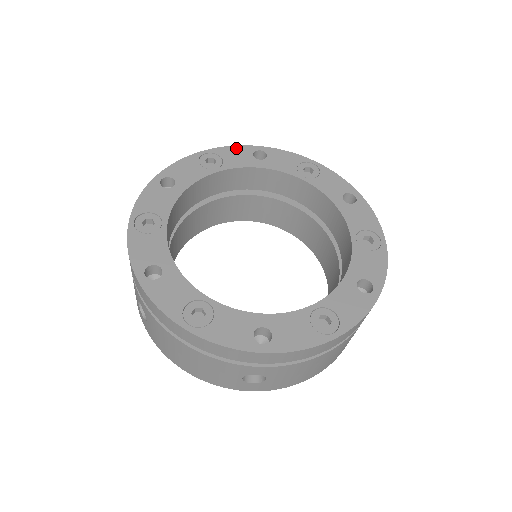
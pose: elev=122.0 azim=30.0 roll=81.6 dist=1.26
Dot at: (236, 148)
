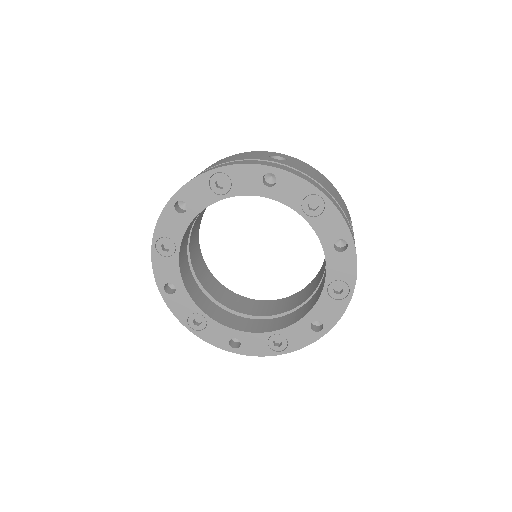
Dot at: (162, 219)
